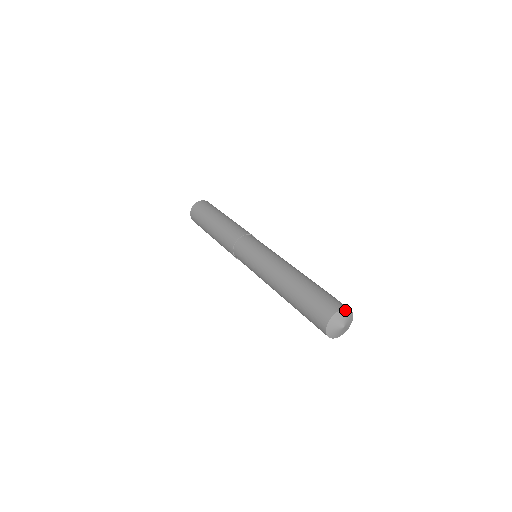
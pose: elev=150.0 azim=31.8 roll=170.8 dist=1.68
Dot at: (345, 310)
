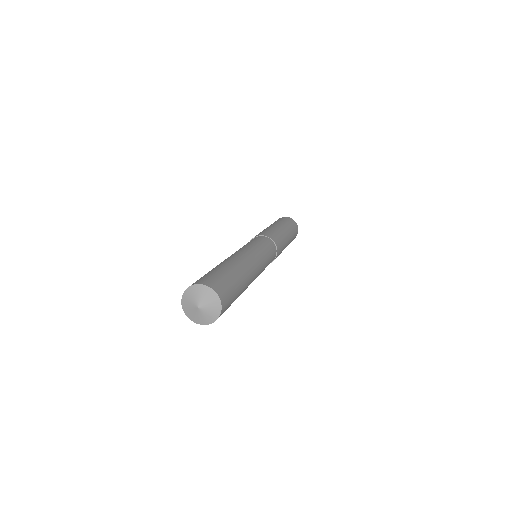
Dot at: (193, 287)
